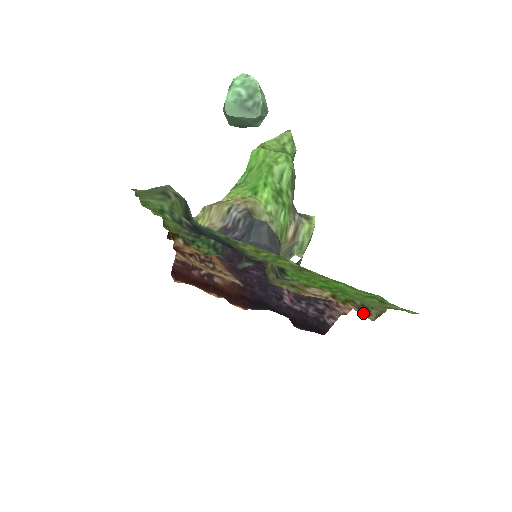
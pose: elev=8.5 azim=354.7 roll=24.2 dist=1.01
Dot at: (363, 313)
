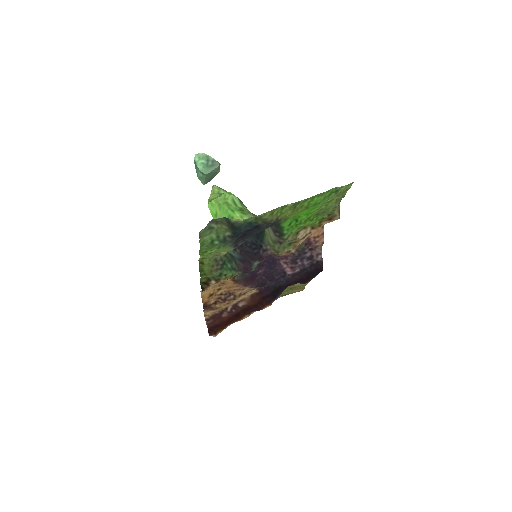
Dot at: (332, 220)
